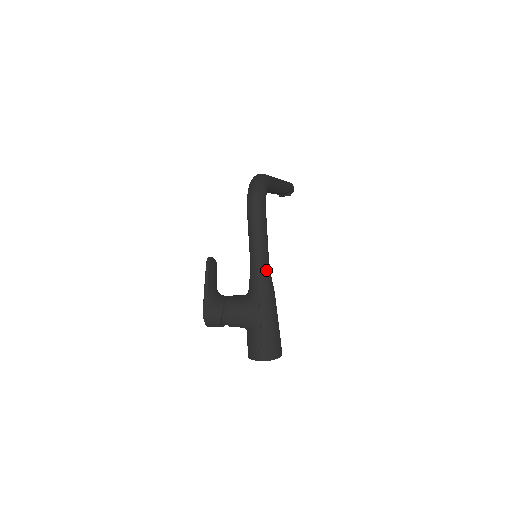
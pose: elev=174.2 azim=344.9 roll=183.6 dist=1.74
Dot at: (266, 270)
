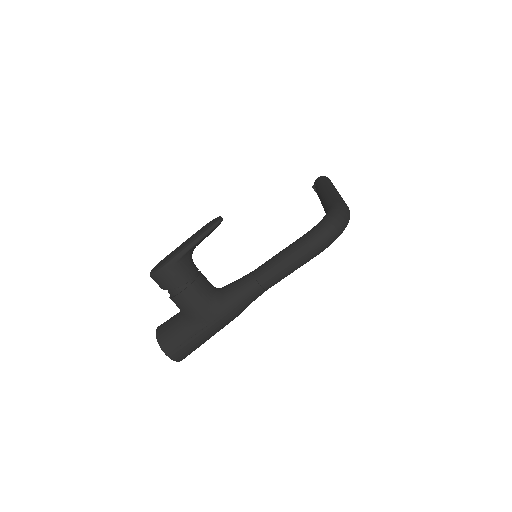
Dot at: (258, 296)
